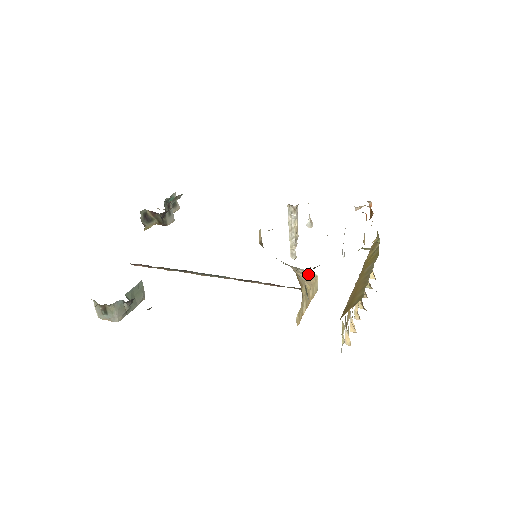
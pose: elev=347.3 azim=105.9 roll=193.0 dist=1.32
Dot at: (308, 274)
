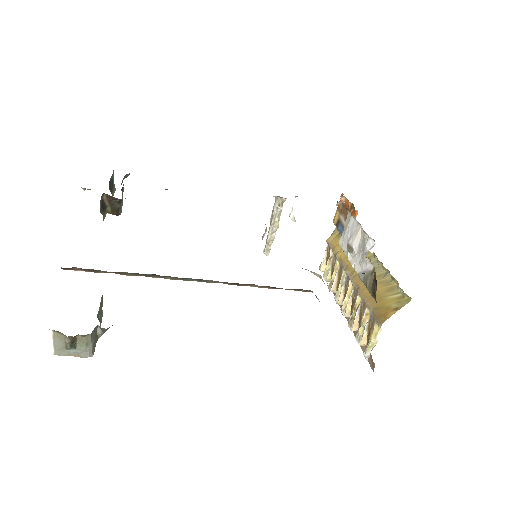
Dot at: (317, 275)
